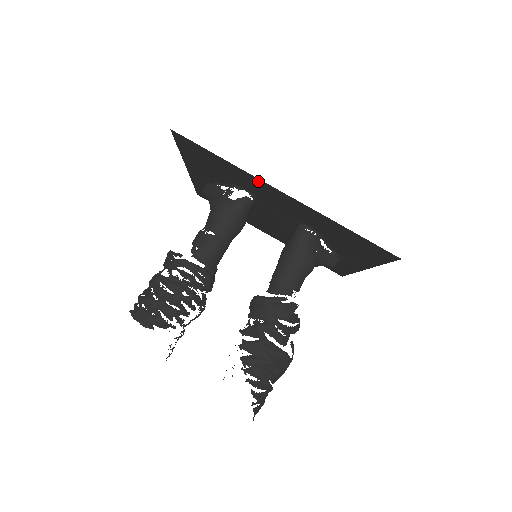
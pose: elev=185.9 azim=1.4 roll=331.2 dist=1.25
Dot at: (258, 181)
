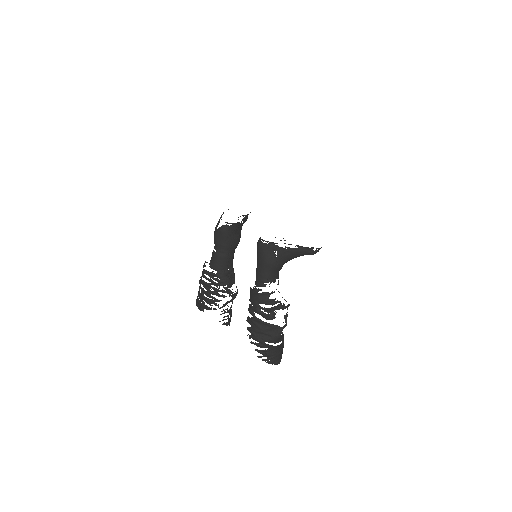
Dot at: occluded
